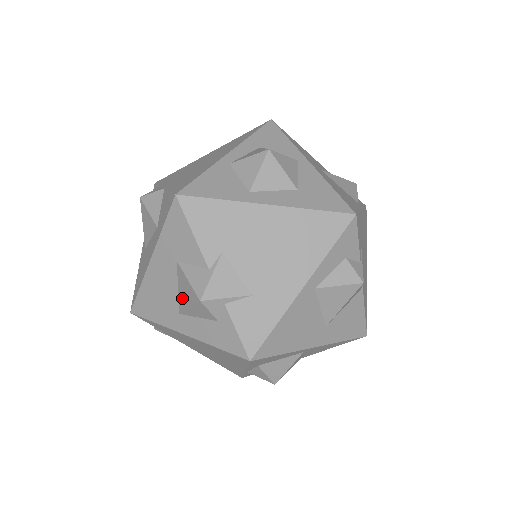
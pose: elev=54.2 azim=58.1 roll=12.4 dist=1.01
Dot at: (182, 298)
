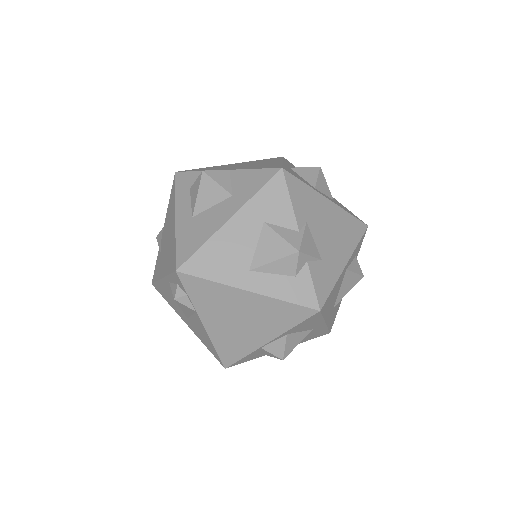
Dot at: (262, 254)
